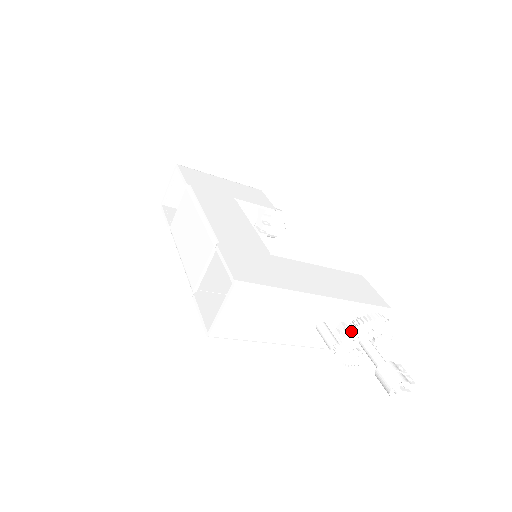
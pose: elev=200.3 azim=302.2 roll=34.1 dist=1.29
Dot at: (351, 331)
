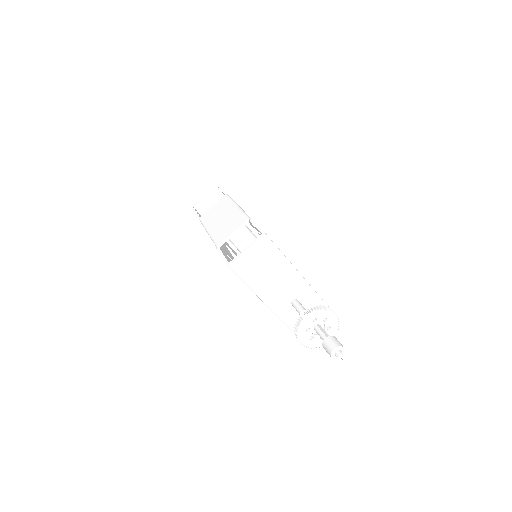
Dot at: (315, 311)
